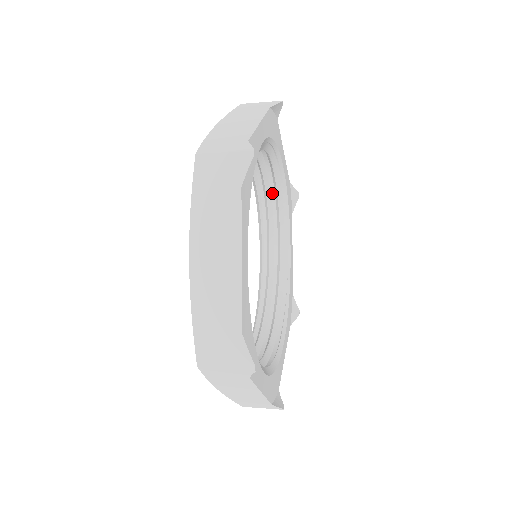
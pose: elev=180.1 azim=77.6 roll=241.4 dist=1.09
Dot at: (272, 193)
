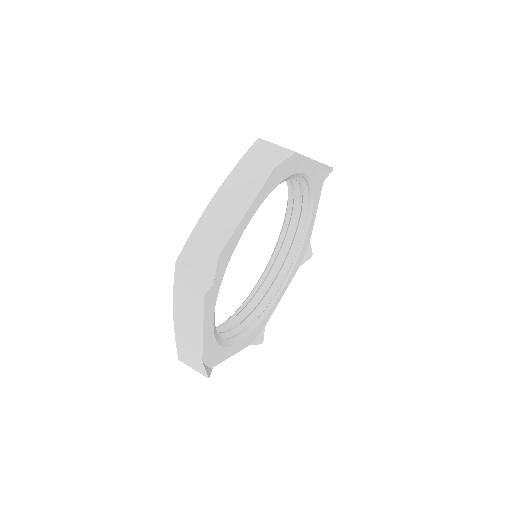
Dot at: occluded
